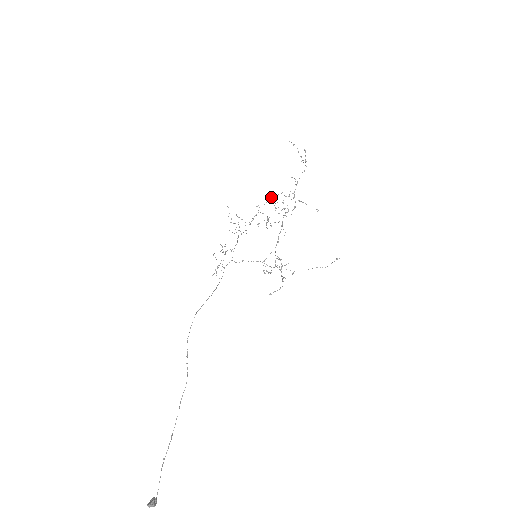
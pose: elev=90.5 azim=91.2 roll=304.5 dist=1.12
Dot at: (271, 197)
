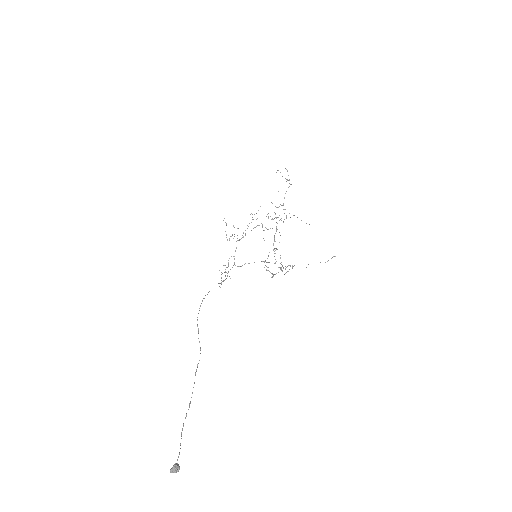
Dot at: occluded
